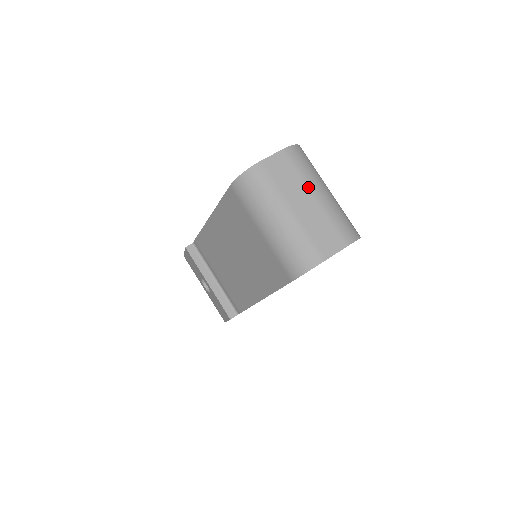
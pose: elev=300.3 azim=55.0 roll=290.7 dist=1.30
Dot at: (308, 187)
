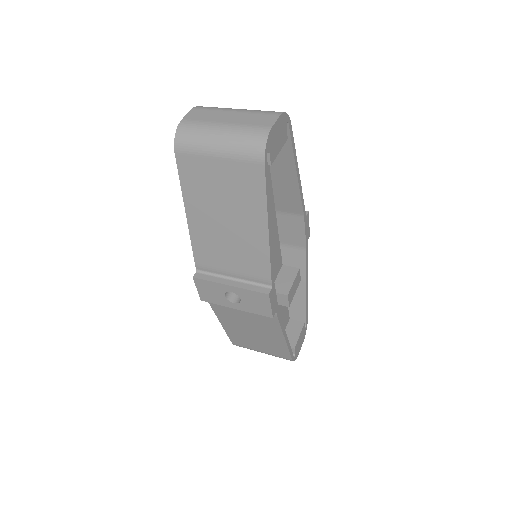
Dot at: (225, 111)
